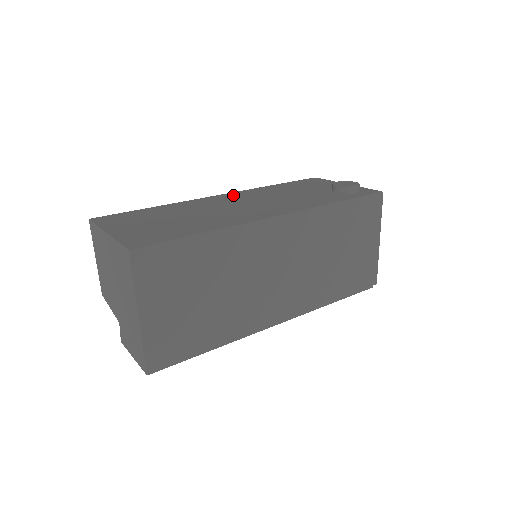
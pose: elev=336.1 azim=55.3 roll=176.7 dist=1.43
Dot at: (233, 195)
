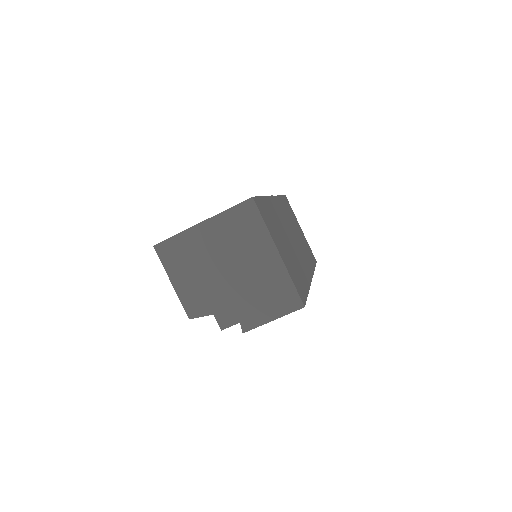
Dot at: occluded
